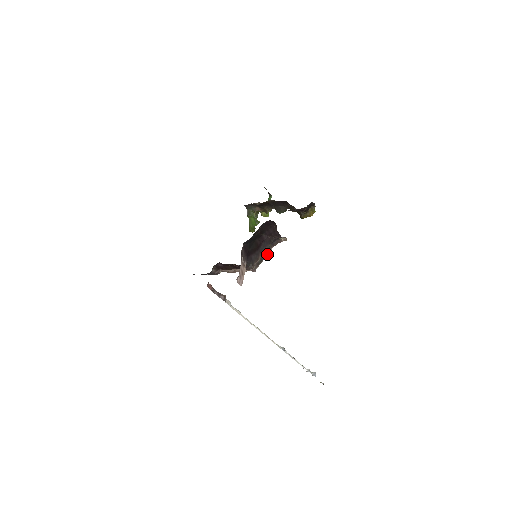
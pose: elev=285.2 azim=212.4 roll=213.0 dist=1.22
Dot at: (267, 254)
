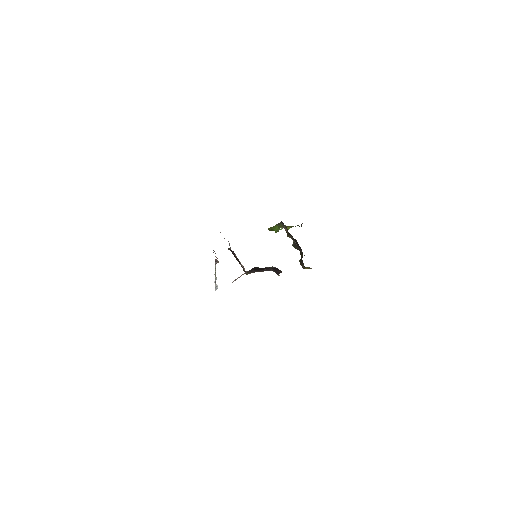
Dot at: occluded
